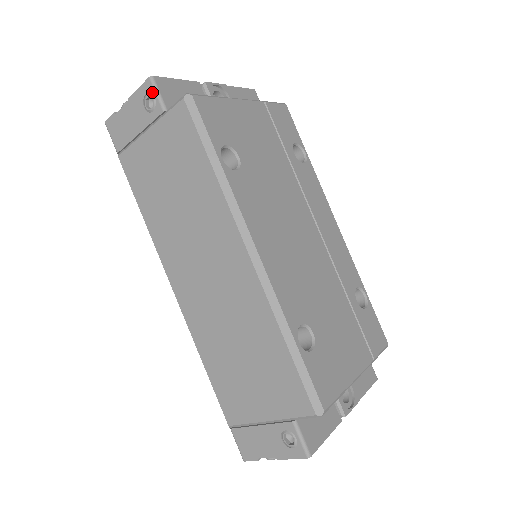
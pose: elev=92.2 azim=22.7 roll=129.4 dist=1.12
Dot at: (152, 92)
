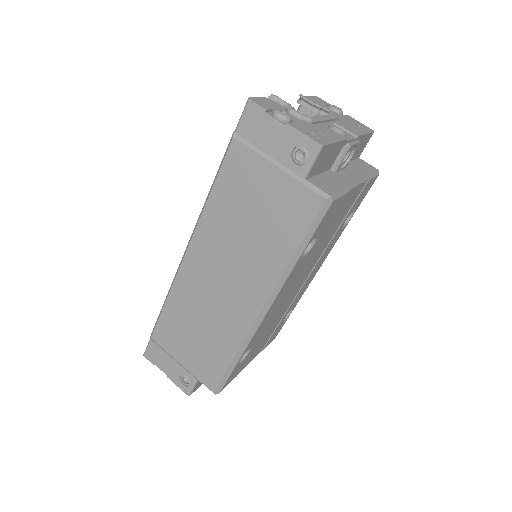
Dot at: (310, 155)
